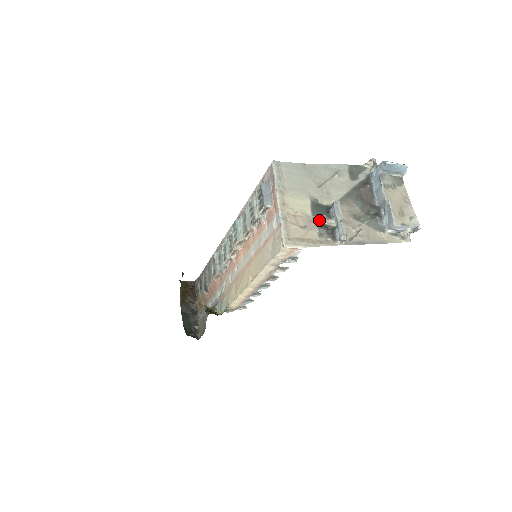
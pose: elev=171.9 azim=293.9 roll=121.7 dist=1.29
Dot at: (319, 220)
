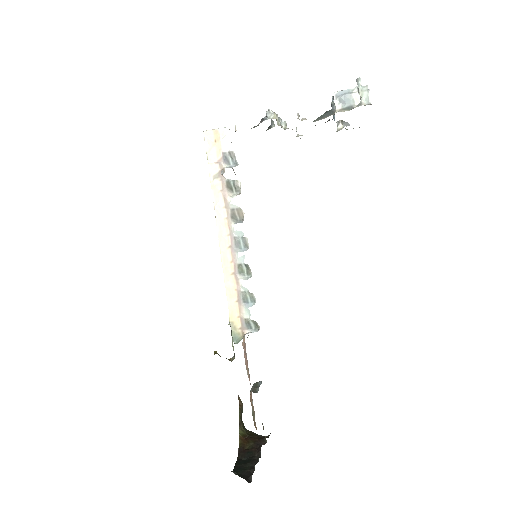
Dot at: occluded
